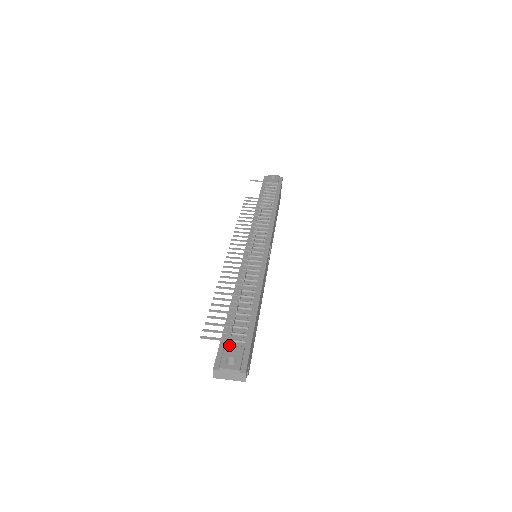
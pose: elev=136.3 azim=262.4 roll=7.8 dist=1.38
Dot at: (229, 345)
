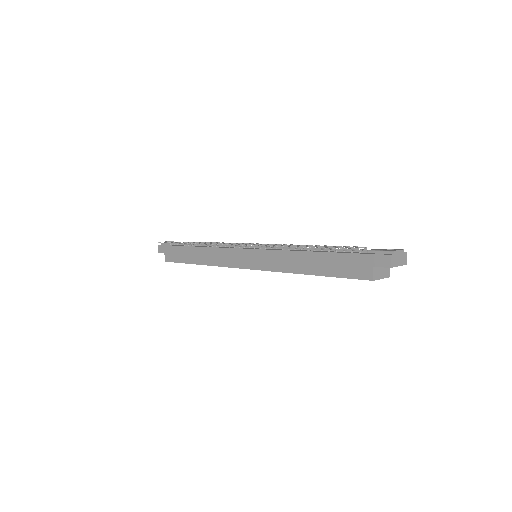
Dot at: (367, 252)
